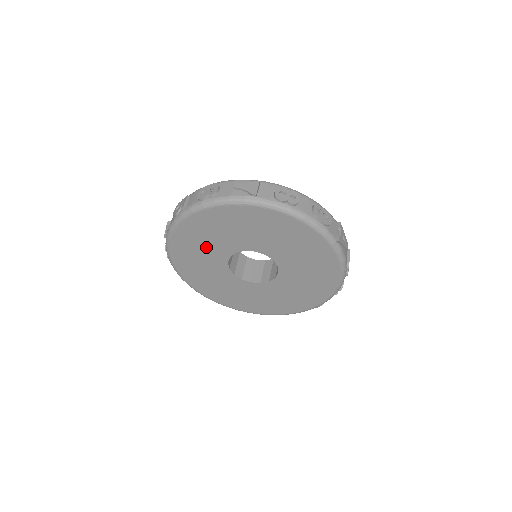
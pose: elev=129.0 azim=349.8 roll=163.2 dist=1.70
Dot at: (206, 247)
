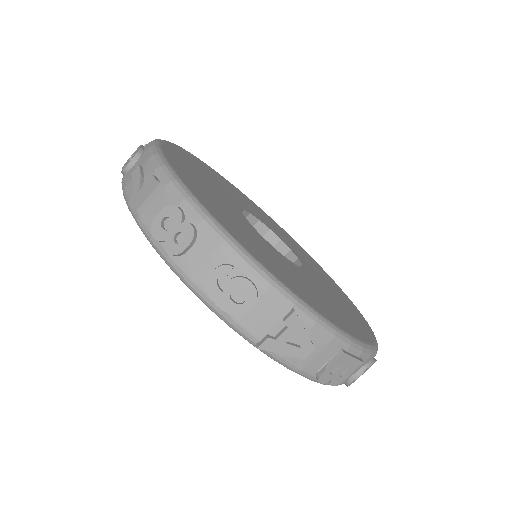
Dot at: occluded
